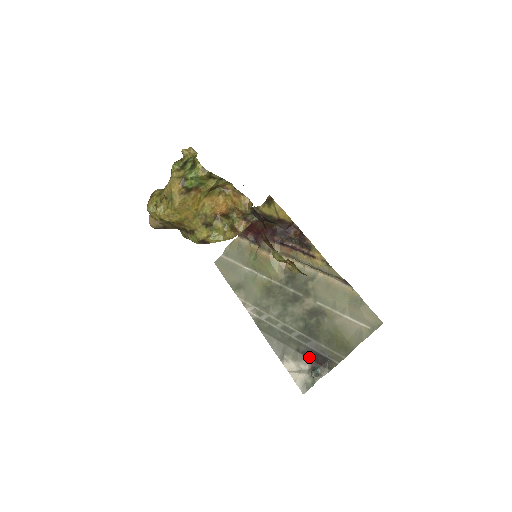
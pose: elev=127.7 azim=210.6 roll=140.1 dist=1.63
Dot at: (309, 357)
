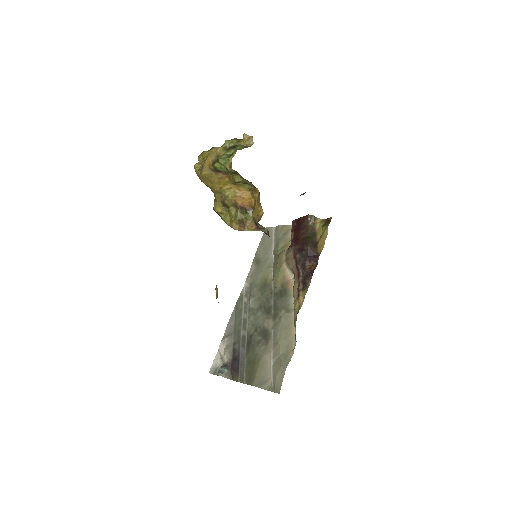
Dot at: (233, 356)
